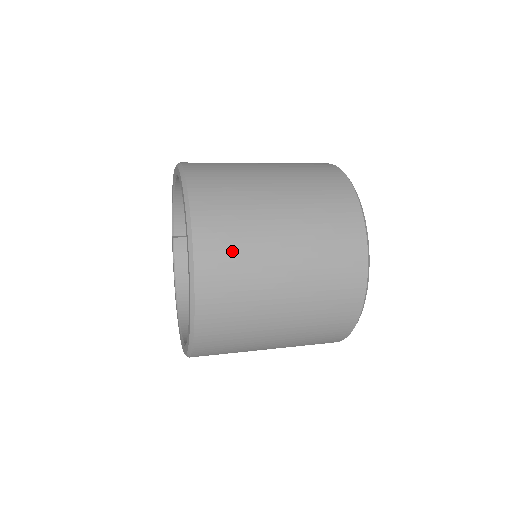
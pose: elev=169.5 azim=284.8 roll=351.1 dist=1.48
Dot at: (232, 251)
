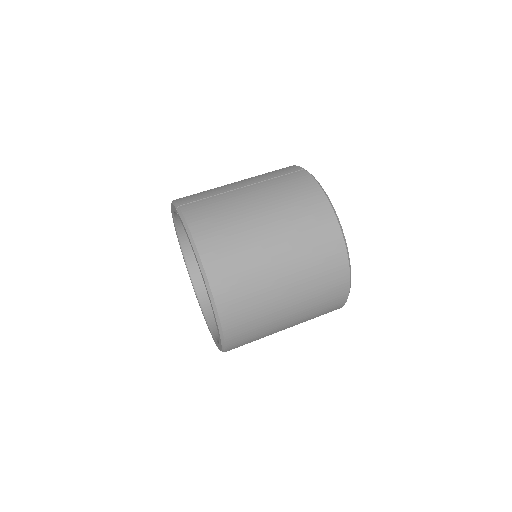
Dot at: occluded
